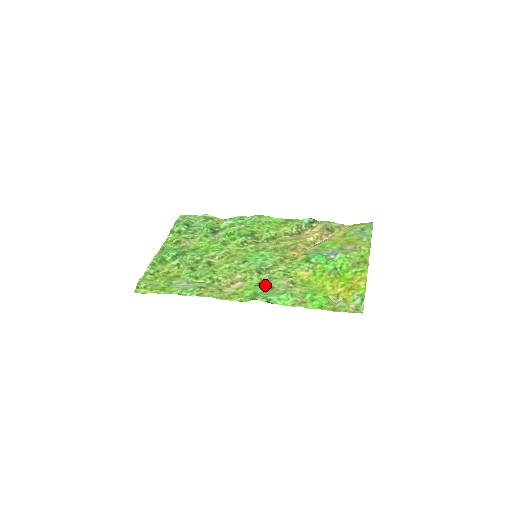
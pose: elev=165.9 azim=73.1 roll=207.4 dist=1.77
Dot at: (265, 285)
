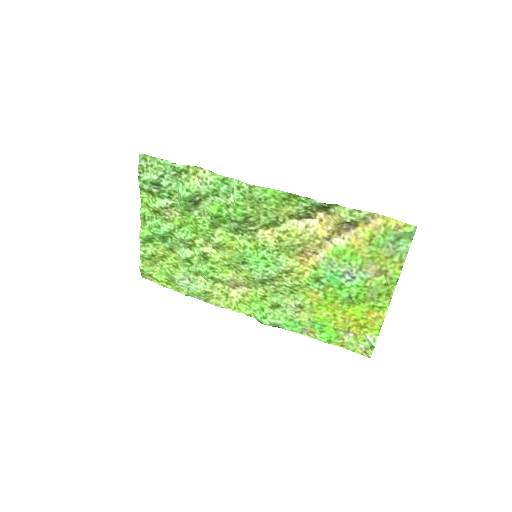
Dot at: (271, 303)
